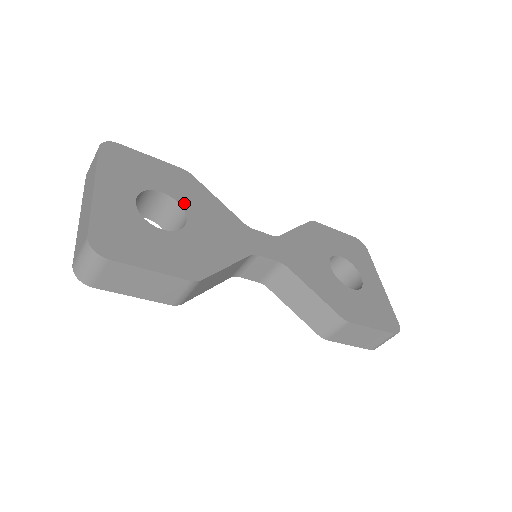
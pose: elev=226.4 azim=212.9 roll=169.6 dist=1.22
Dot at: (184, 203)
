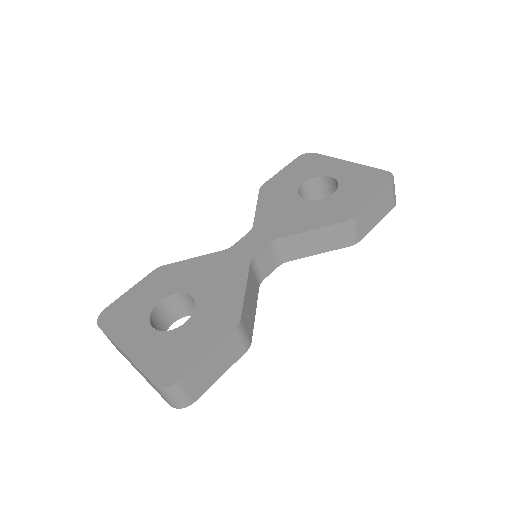
Dot at: (178, 289)
